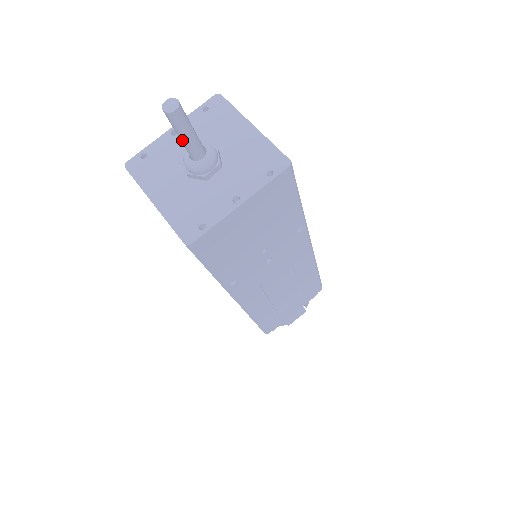
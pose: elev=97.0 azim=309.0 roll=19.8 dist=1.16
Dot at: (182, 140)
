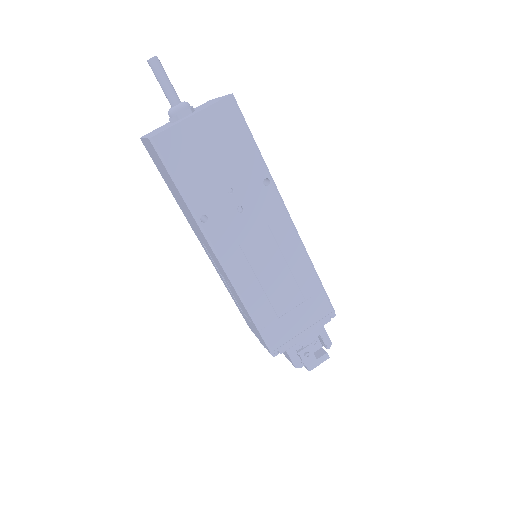
Dot at: (162, 87)
